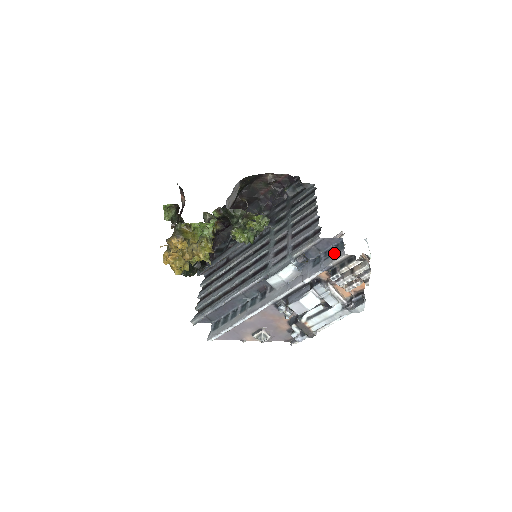
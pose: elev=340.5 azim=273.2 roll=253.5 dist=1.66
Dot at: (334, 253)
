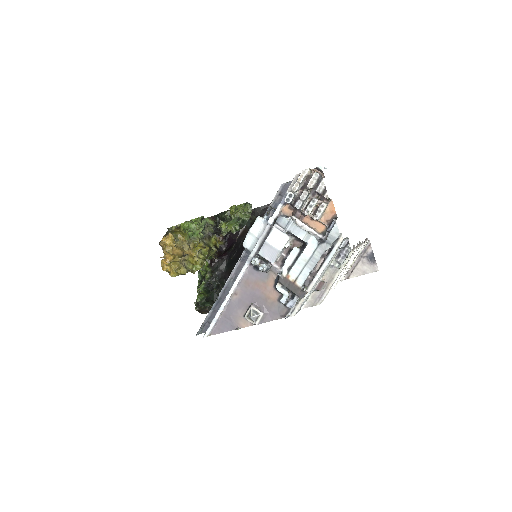
Dot at: occluded
